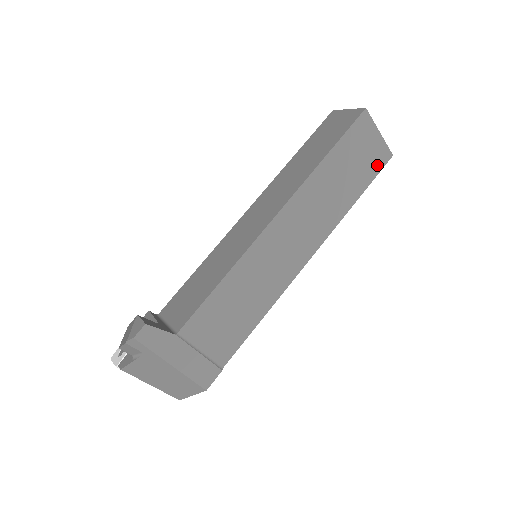
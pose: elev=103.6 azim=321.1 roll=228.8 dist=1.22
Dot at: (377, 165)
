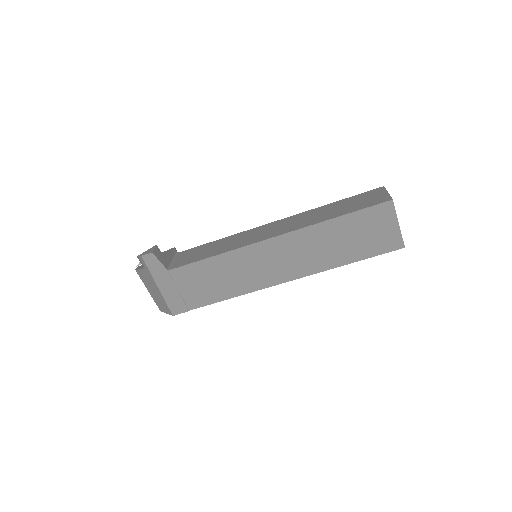
Dot at: (384, 247)
